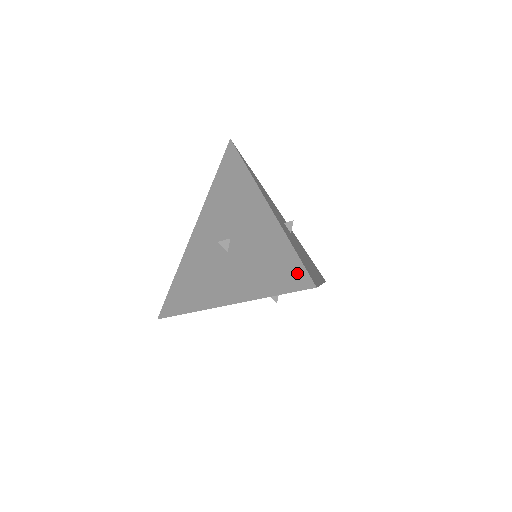
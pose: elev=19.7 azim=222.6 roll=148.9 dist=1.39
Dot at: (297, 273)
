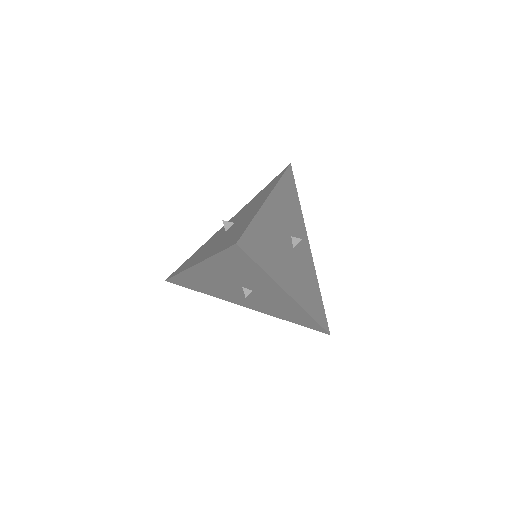
Dot at: (237, 236)
